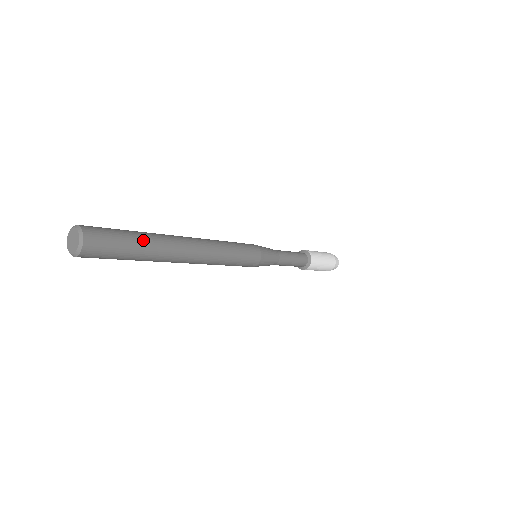
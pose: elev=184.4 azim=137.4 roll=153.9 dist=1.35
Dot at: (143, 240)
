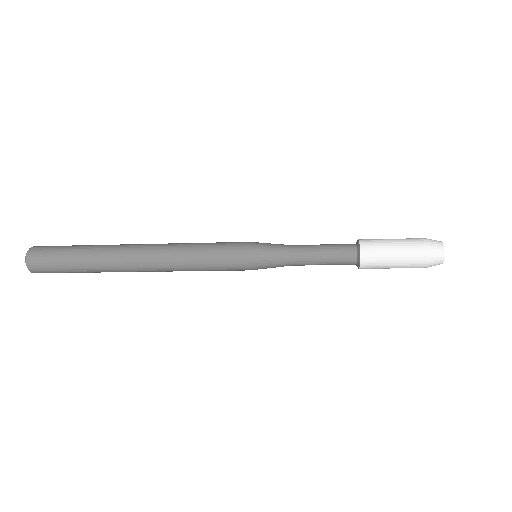
Dot at: (83, 252)
